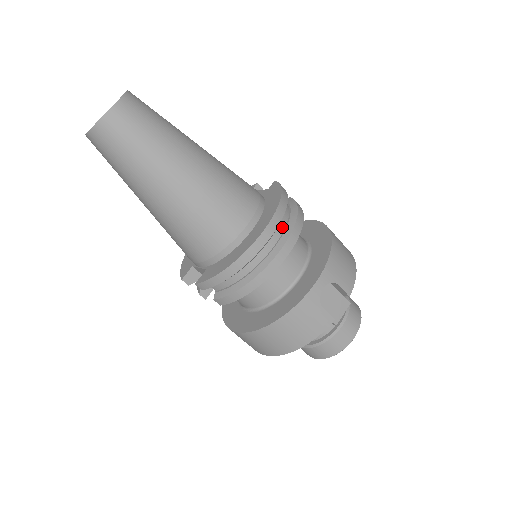
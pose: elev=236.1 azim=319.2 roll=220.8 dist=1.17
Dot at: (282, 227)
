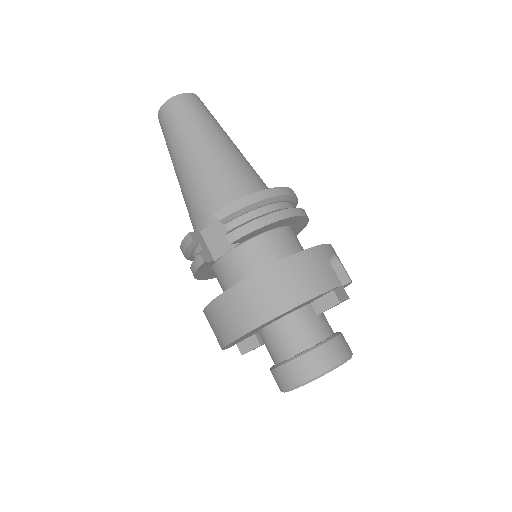
Dot at: occluded
